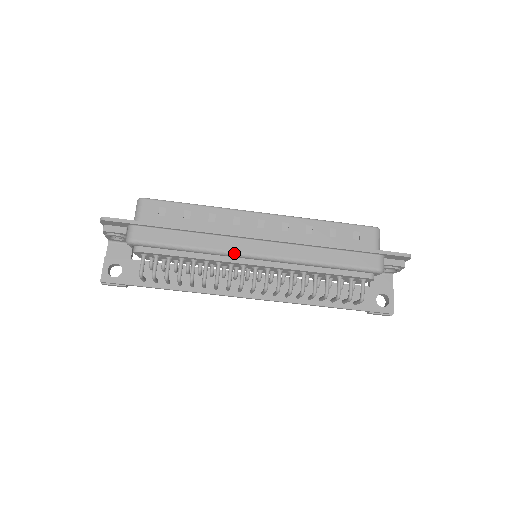
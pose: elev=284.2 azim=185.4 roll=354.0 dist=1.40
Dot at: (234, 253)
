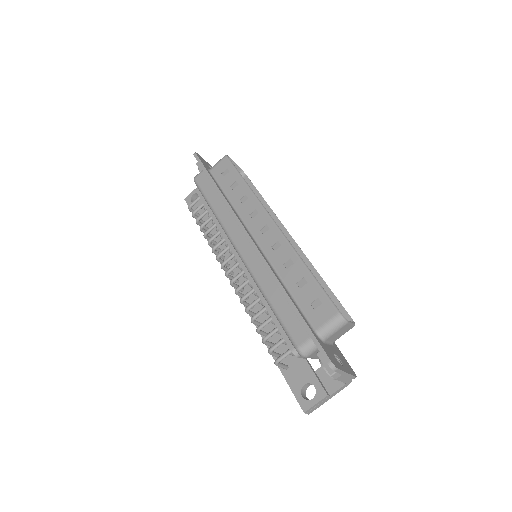
Dot at: (228, 235)
